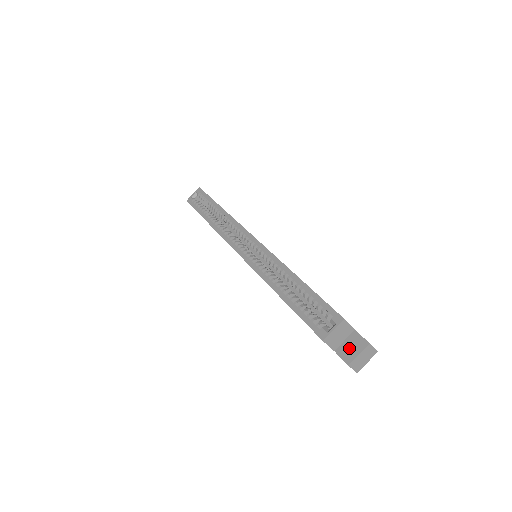
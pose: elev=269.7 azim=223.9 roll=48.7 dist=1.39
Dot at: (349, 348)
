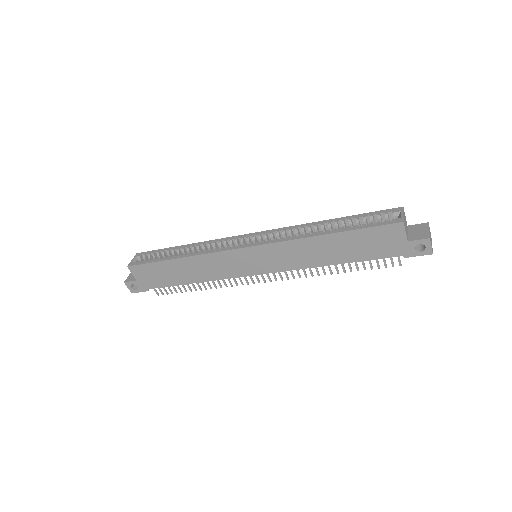
Dot at: (417, 233)
